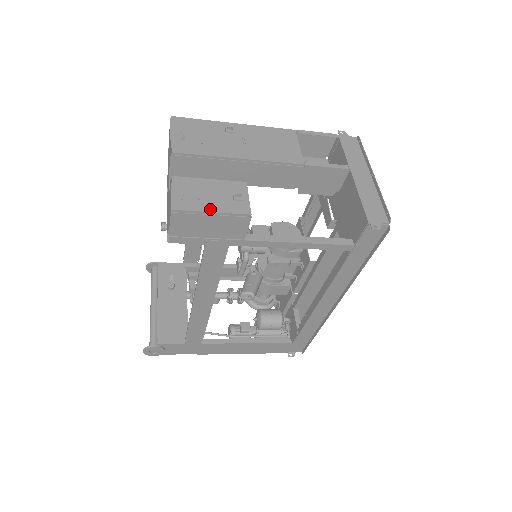
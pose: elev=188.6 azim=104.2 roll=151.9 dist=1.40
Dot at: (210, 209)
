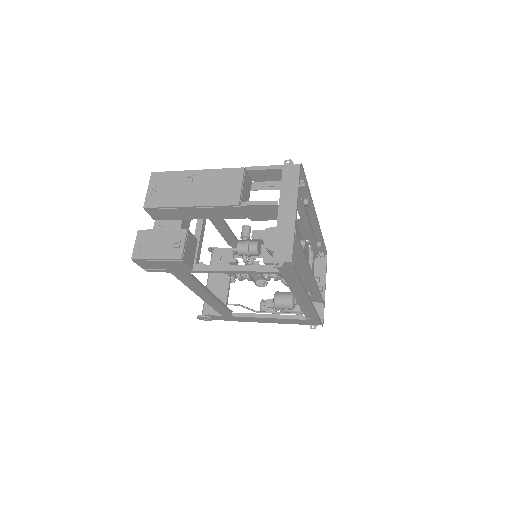
Dot at: (155, 257)
